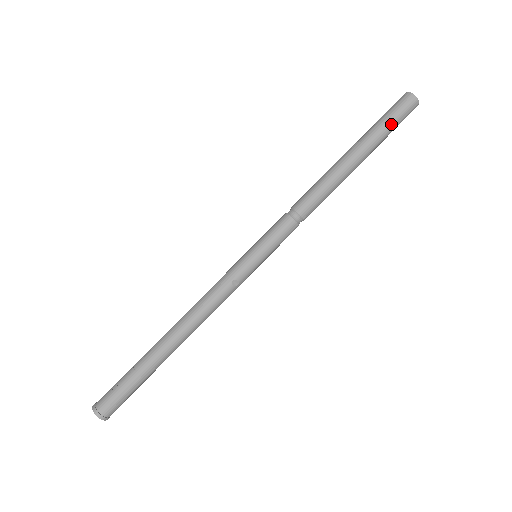
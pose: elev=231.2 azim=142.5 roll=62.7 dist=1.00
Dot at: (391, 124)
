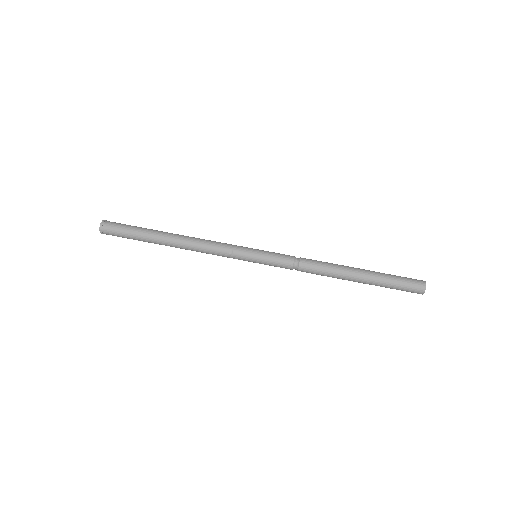
Dot at: (397, 282)
